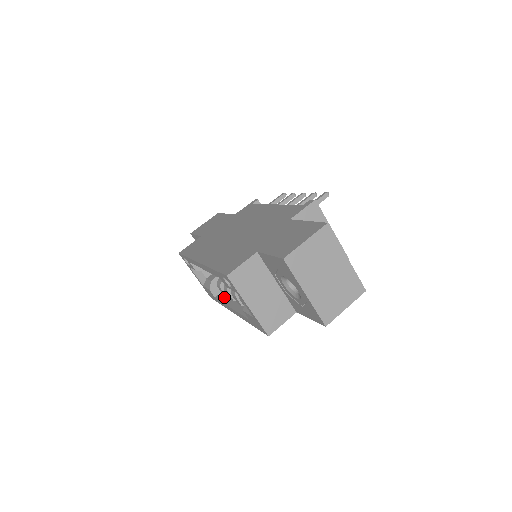
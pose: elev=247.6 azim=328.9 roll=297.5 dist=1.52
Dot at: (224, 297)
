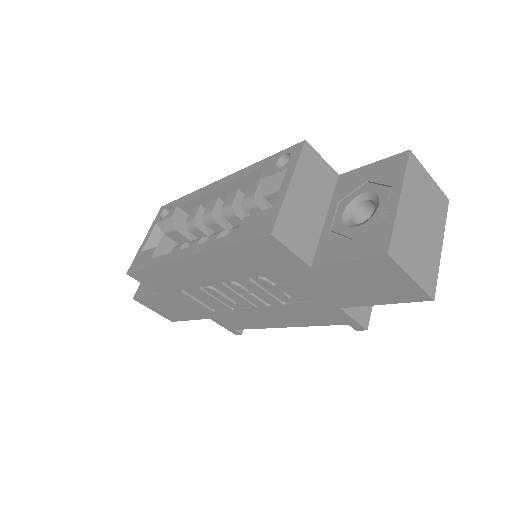
Dot at: occluded
